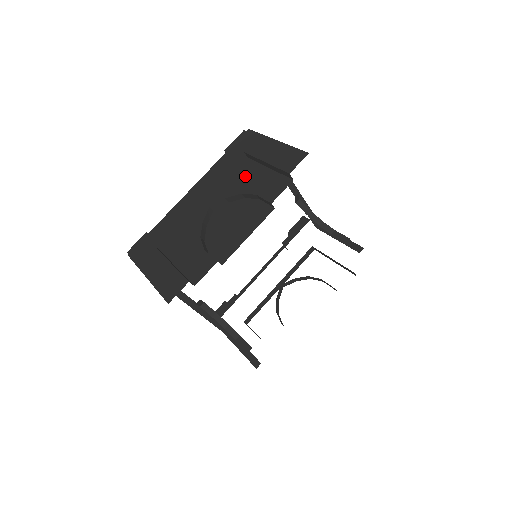
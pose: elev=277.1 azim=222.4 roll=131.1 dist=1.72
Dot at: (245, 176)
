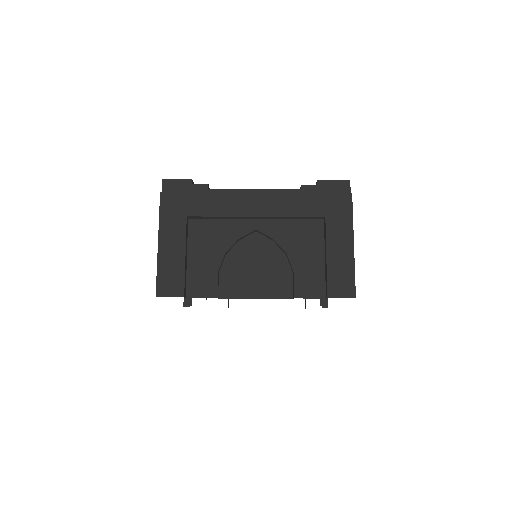
Dot at: (305, 238)
